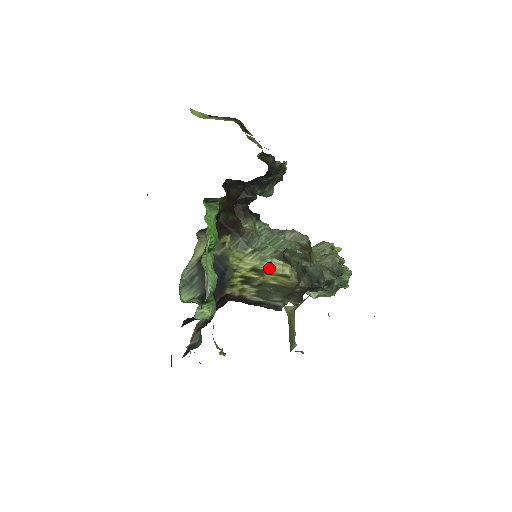
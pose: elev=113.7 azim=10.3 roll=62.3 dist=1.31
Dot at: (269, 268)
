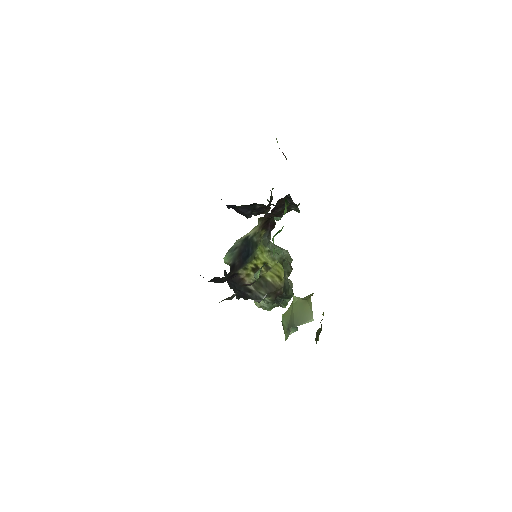
Dot at: (274, 267)
